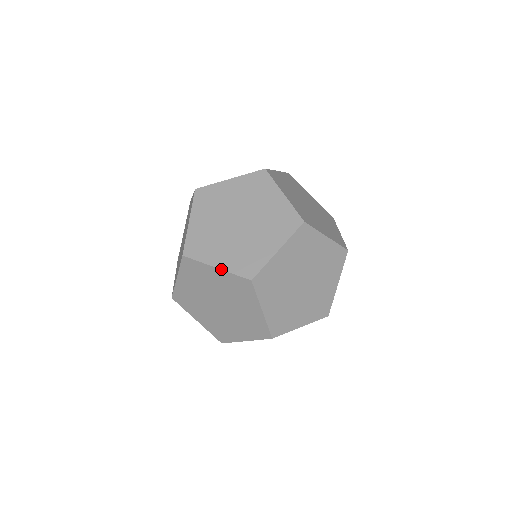
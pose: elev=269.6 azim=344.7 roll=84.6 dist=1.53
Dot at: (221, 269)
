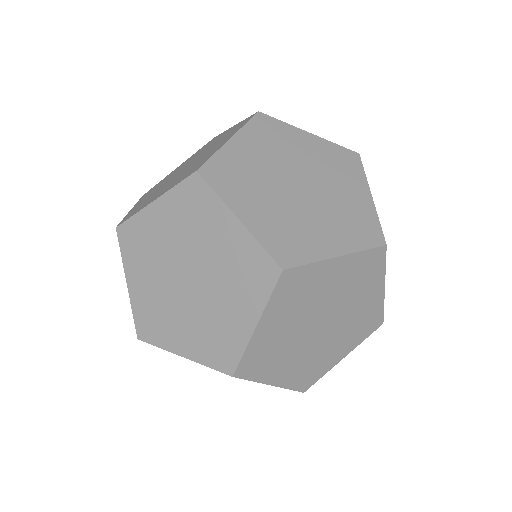
Dot at: (245, 225)
